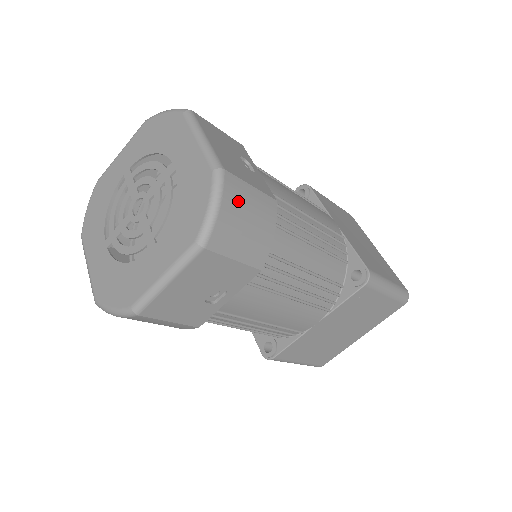
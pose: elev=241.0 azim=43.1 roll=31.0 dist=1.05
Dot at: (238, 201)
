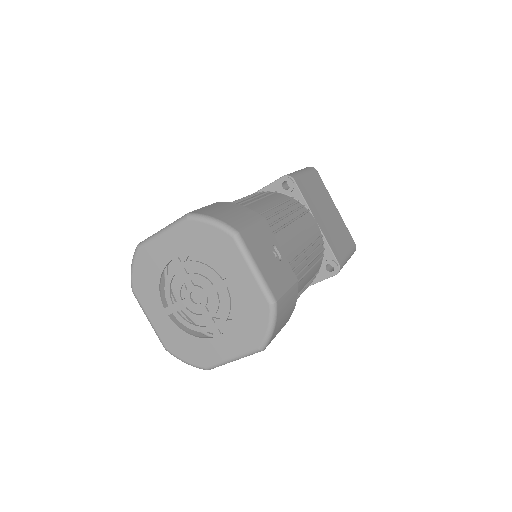
Dot at: (282, 312)
